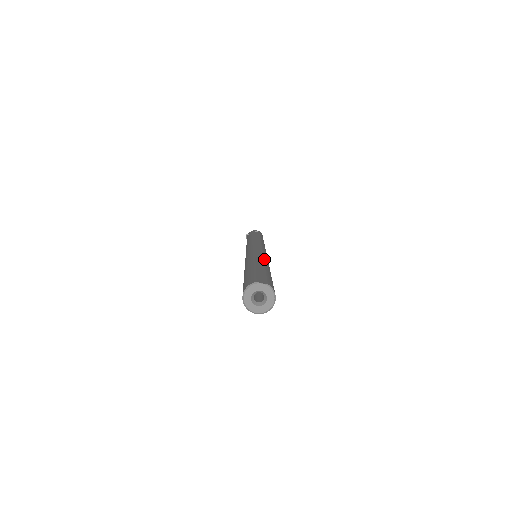
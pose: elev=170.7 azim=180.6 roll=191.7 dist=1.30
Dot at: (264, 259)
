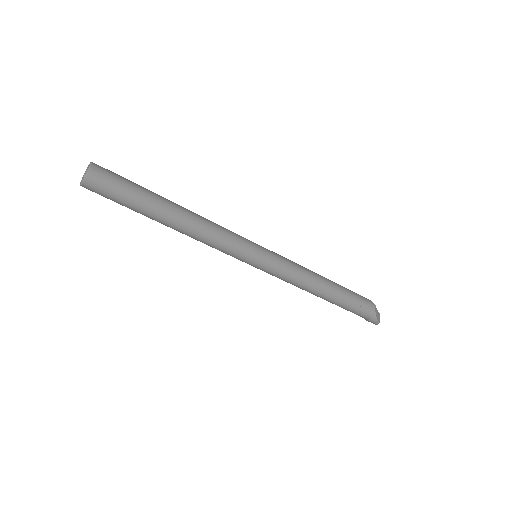
Dot at: (195, 213)
